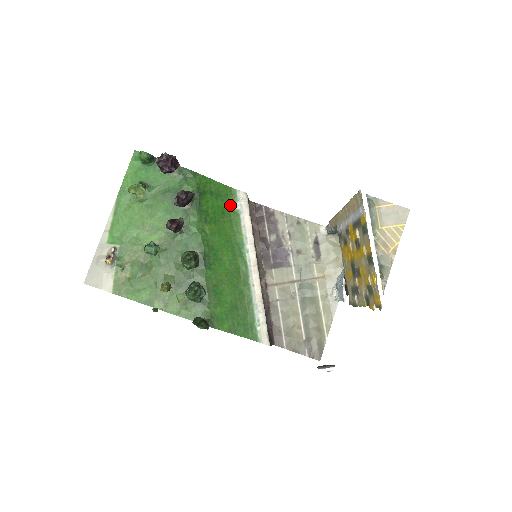
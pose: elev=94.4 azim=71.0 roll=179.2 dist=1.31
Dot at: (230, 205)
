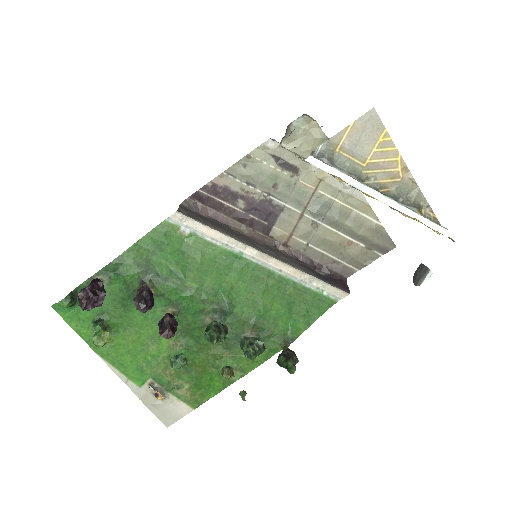
Dot at: (179, 239)
